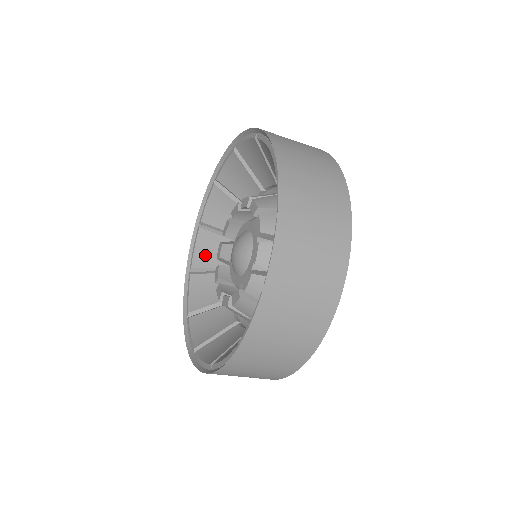
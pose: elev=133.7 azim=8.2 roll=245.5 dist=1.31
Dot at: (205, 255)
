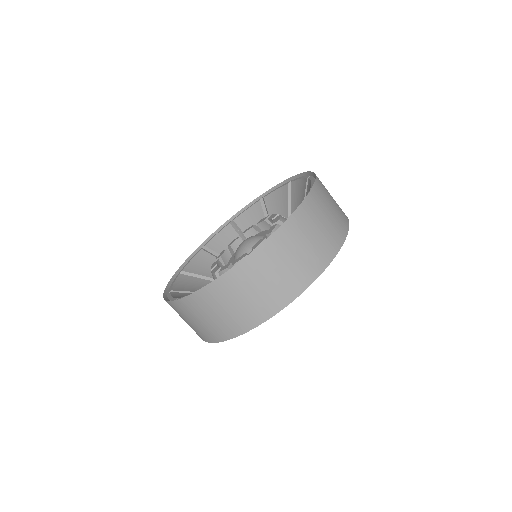
Dot at: (274, 202)
